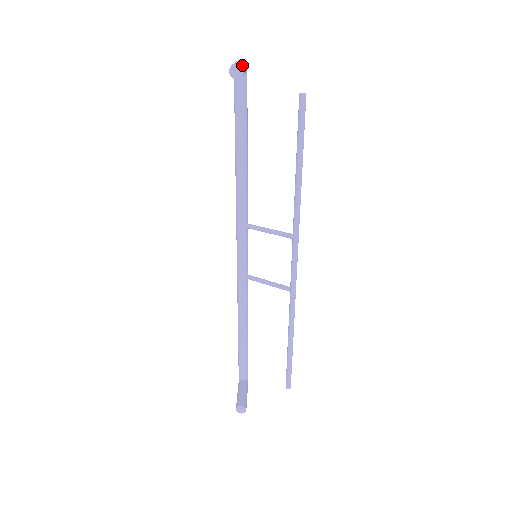
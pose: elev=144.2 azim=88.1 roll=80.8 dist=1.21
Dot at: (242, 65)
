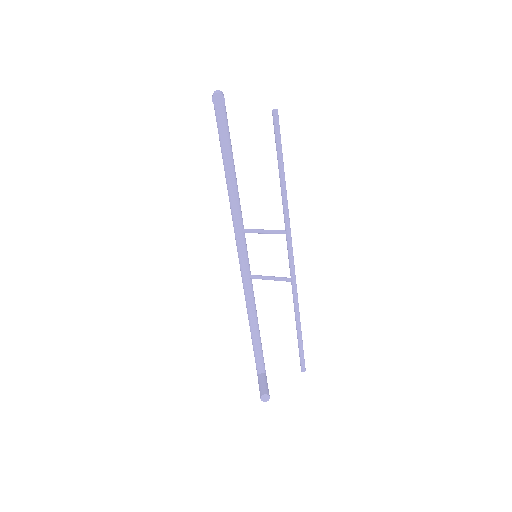
Dot at: (222, 94)
